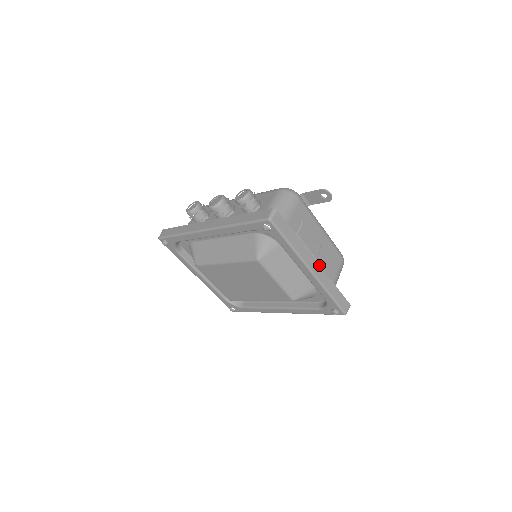
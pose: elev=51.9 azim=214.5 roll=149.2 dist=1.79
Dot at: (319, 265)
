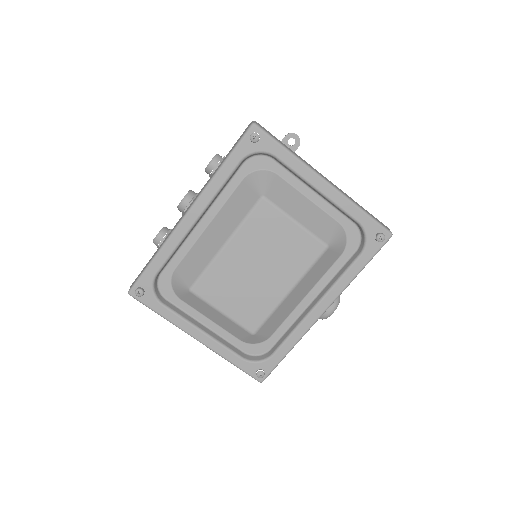
Dot at: occluded
